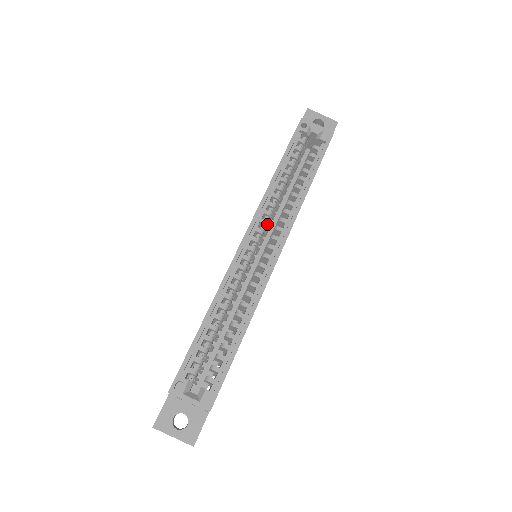
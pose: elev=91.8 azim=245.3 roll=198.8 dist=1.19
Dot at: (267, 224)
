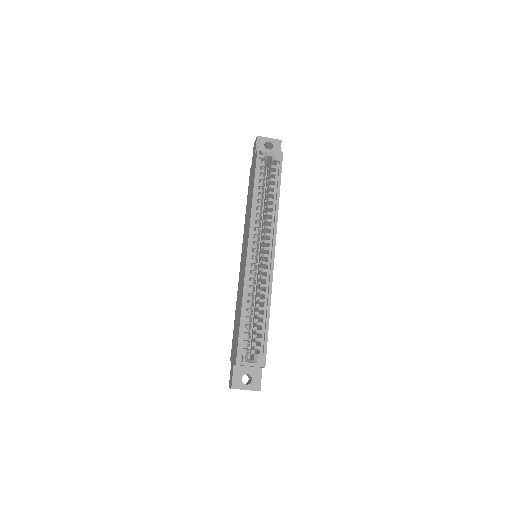
Dot at: (259, 233)
